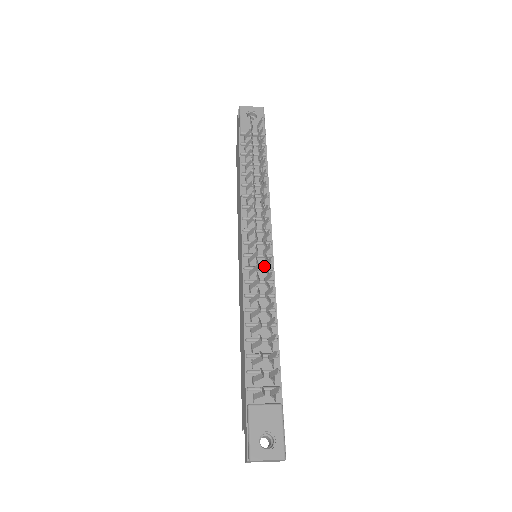
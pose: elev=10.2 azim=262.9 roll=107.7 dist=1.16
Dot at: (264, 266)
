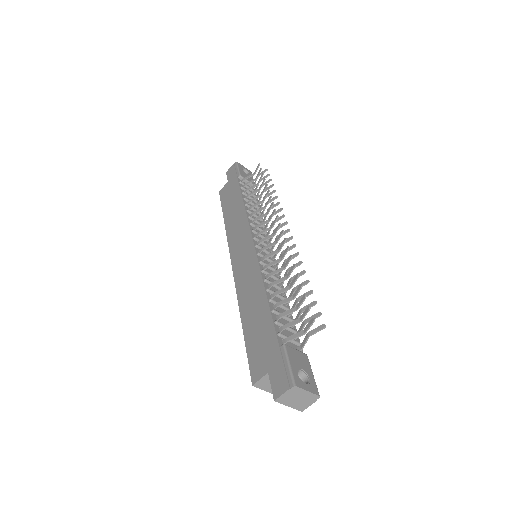
Dot at: occluded
